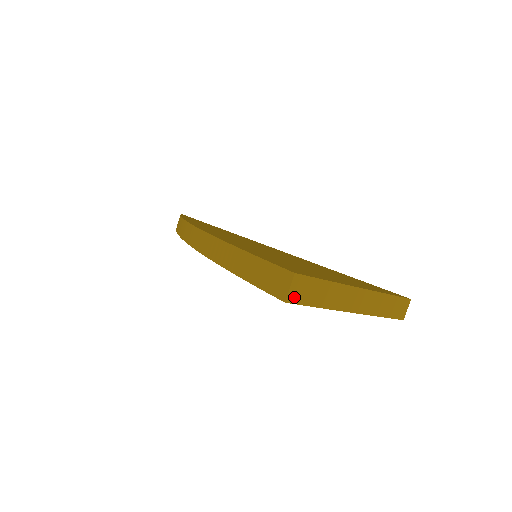
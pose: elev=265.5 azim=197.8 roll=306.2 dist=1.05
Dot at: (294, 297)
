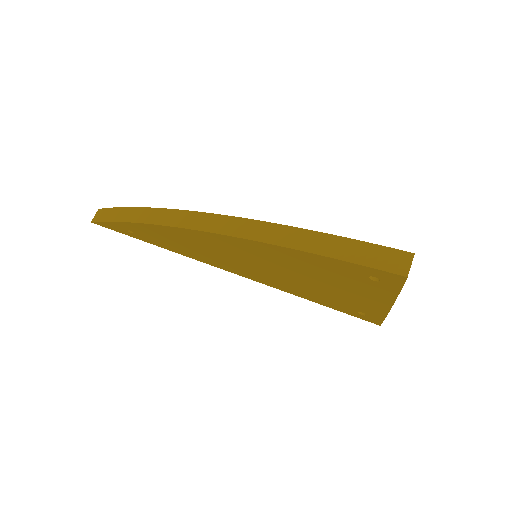
Dot at: (407, 275)
